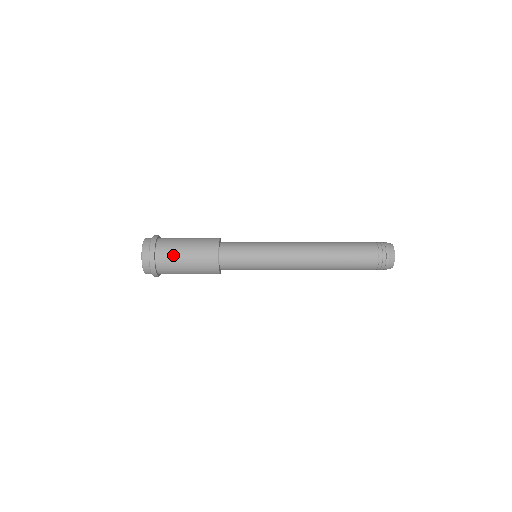
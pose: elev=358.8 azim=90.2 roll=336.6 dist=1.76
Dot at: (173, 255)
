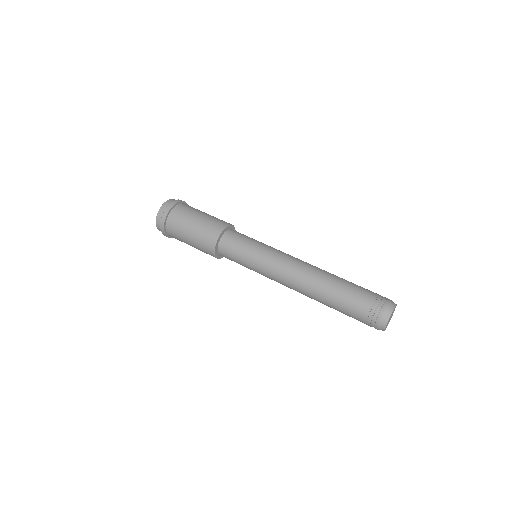
Dot at: occluded
